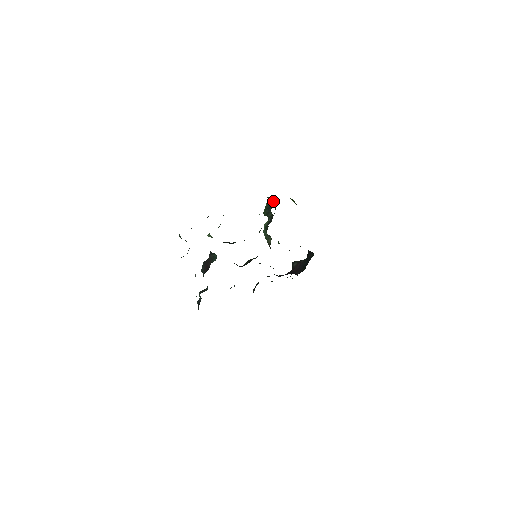
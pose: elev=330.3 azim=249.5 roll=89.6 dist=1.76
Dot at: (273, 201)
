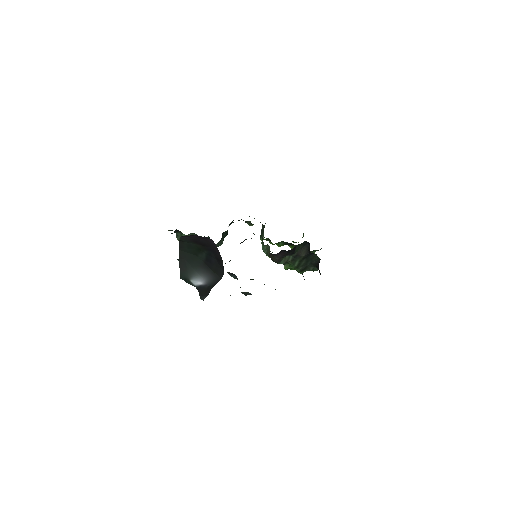
Dot at: occluded
